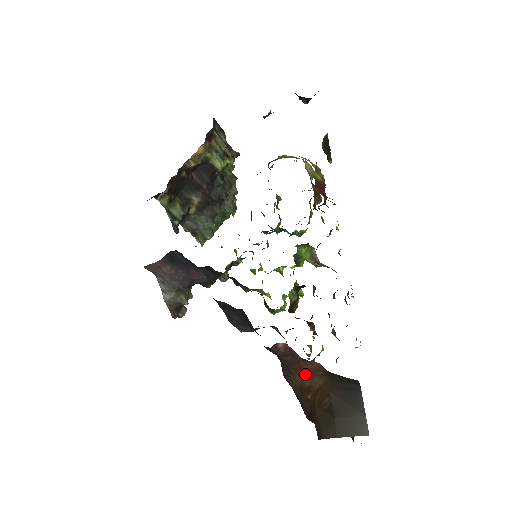
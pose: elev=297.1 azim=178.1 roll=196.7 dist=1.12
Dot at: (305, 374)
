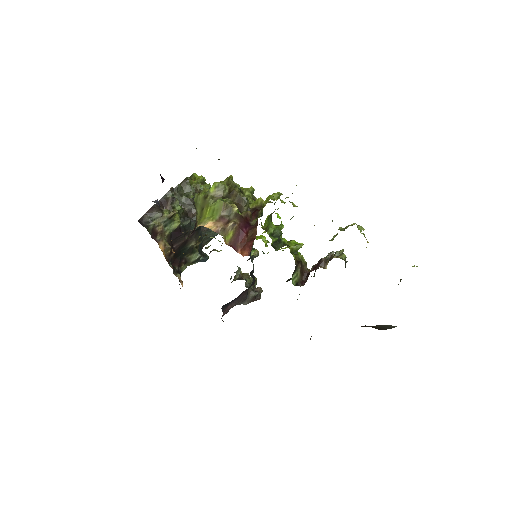
Dot at: occluded
